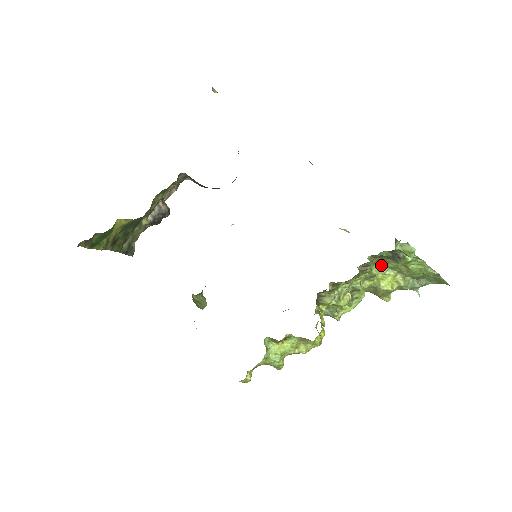
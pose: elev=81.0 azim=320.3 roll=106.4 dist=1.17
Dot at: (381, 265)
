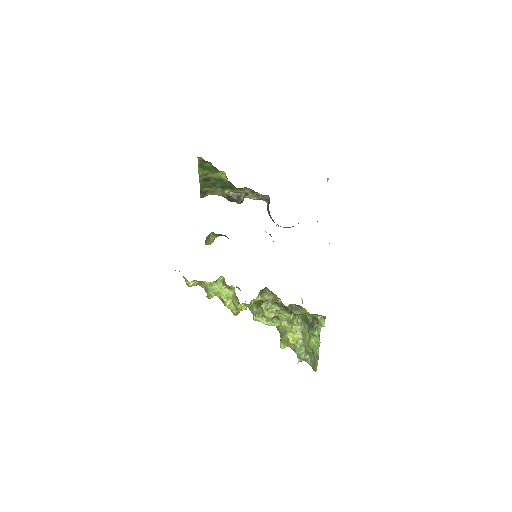
Dot at: (300, 325)
